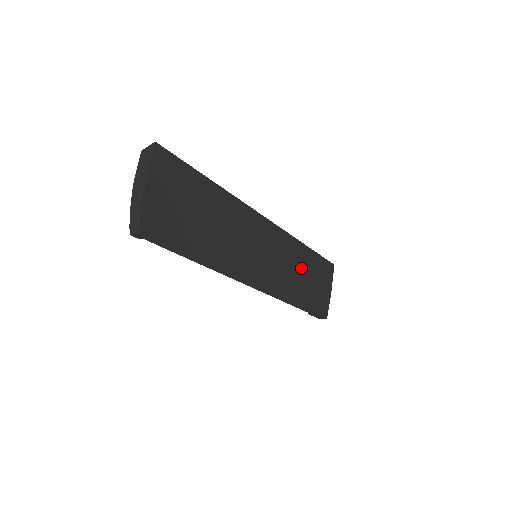
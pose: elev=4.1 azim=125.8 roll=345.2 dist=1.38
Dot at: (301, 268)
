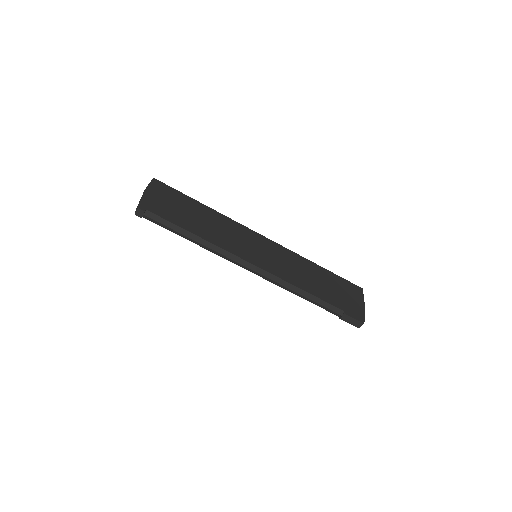
Dot at: (313, 276)
